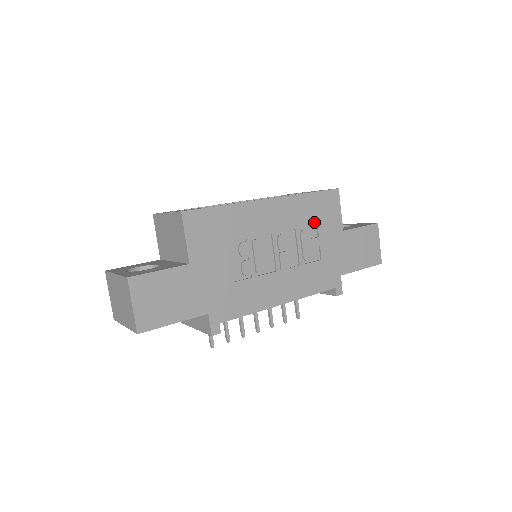
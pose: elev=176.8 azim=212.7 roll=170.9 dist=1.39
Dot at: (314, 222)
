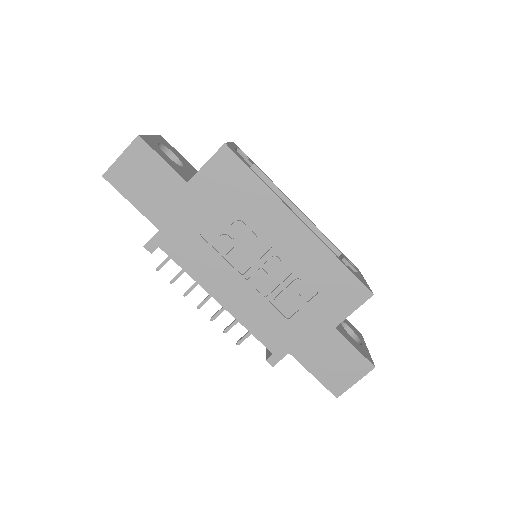
Dot at: (318, 287)
